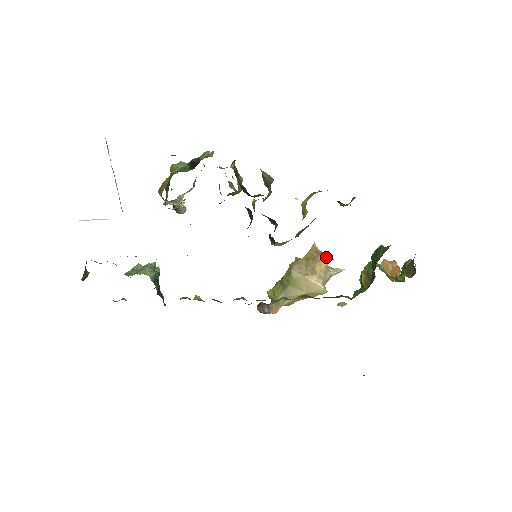
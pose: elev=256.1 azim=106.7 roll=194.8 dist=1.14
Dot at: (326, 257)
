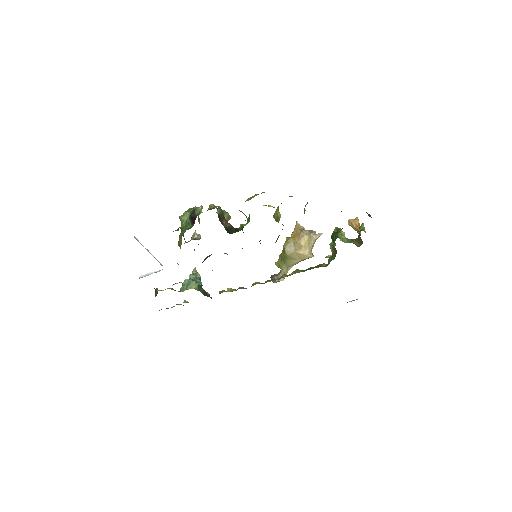
Dot at: (307, 232)
